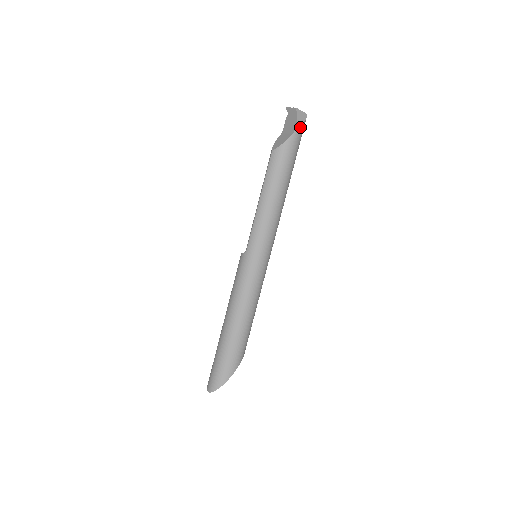
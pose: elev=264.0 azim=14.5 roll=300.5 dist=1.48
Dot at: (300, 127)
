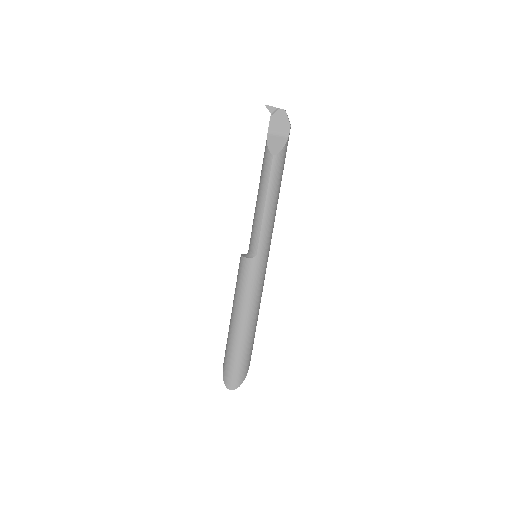
Dot at: occluded
